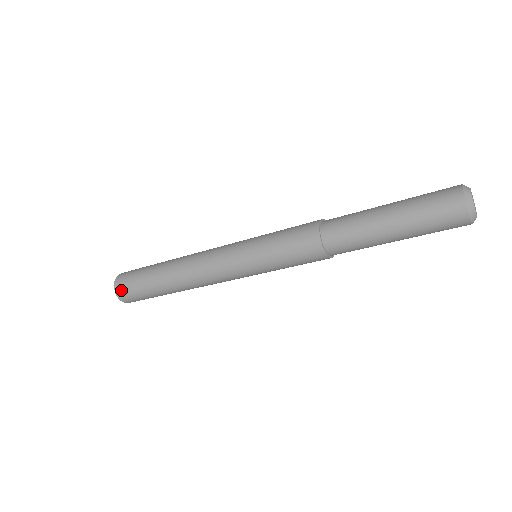
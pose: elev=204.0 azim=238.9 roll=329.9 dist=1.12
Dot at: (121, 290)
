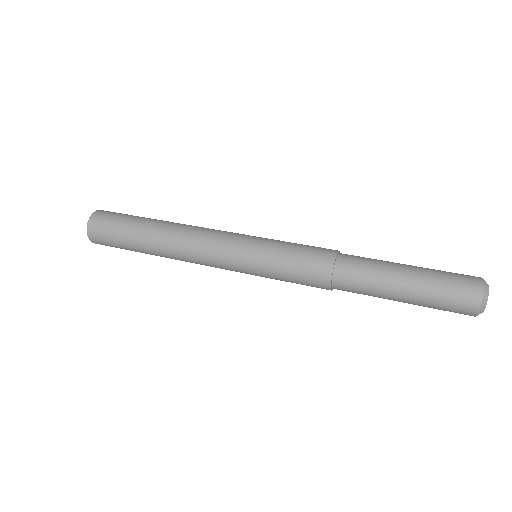
Dot at: (95, 231)
